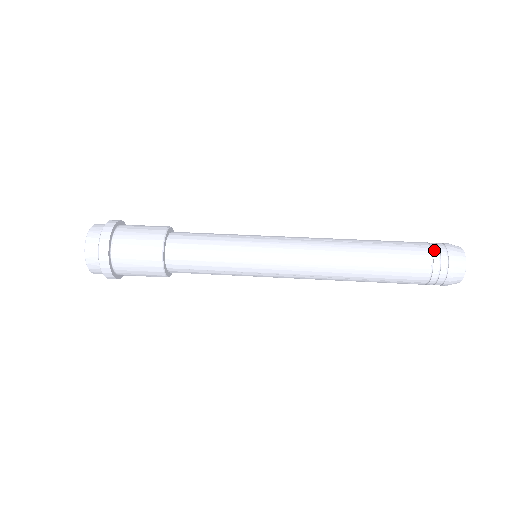
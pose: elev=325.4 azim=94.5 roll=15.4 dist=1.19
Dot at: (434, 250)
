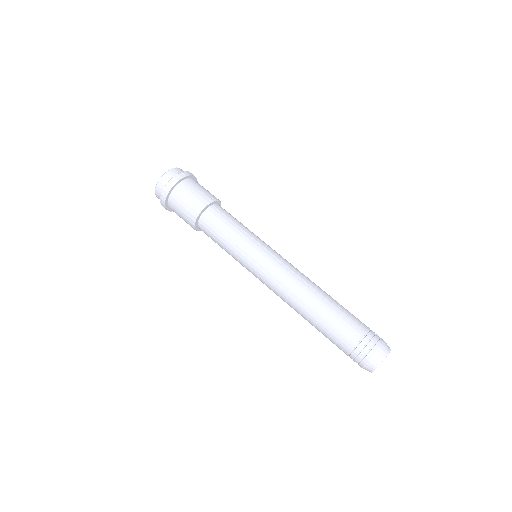
Dot at: (353, 354)
